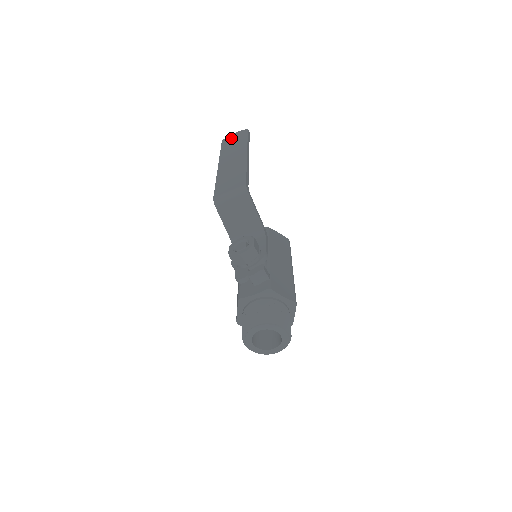
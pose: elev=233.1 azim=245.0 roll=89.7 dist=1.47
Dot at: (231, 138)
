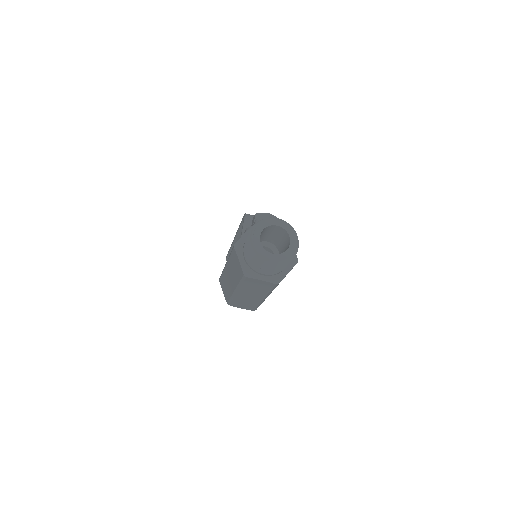
Dot at: occluded
